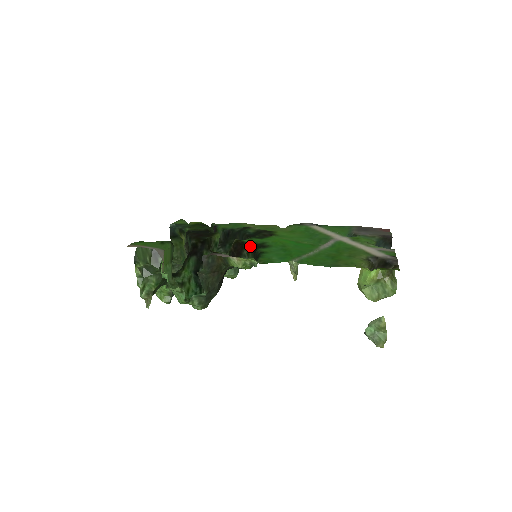
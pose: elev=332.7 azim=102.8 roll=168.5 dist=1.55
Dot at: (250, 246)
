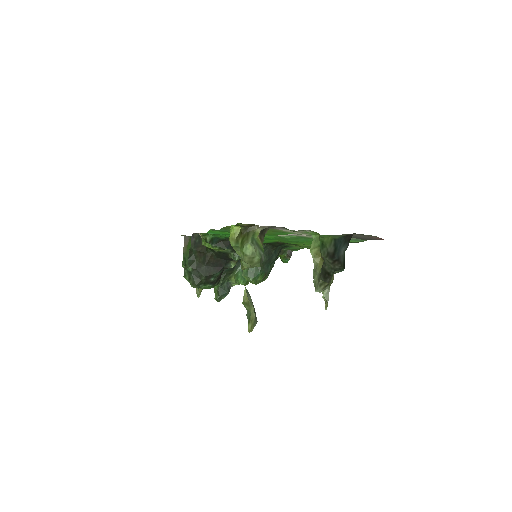
Dot at: occluded
